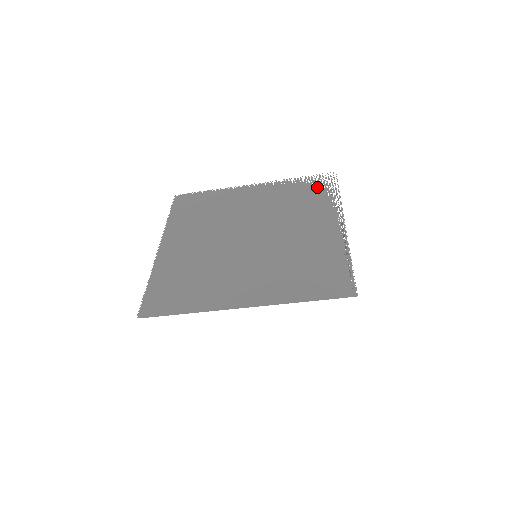
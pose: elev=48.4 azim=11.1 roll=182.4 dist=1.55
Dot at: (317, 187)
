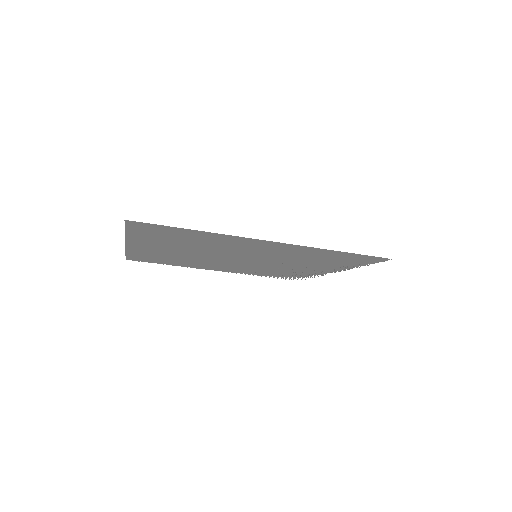
Dot at: (287, 276)
